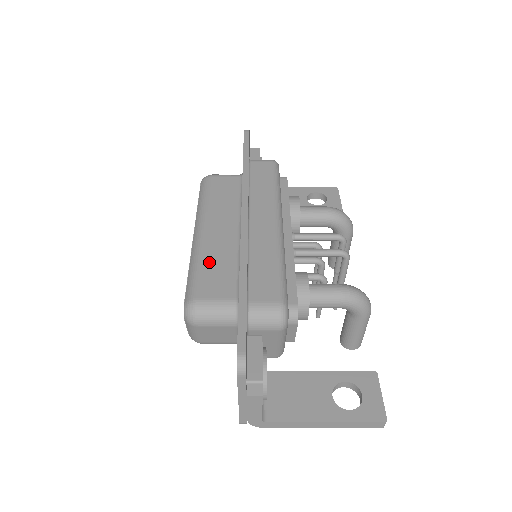
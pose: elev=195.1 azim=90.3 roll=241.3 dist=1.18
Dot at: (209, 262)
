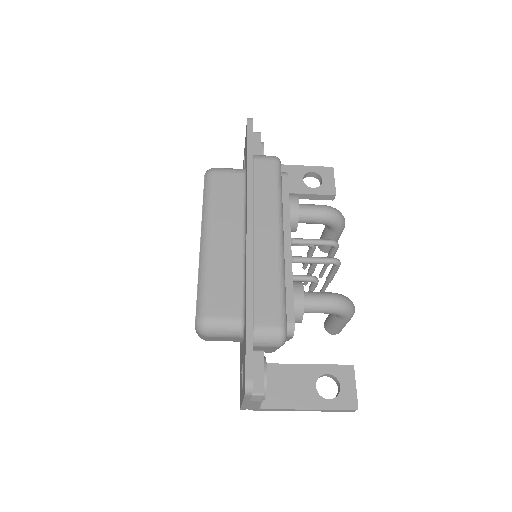
Dot at: (217, 276)
